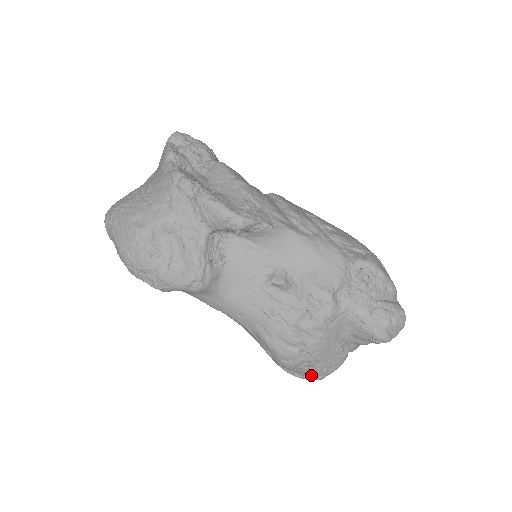
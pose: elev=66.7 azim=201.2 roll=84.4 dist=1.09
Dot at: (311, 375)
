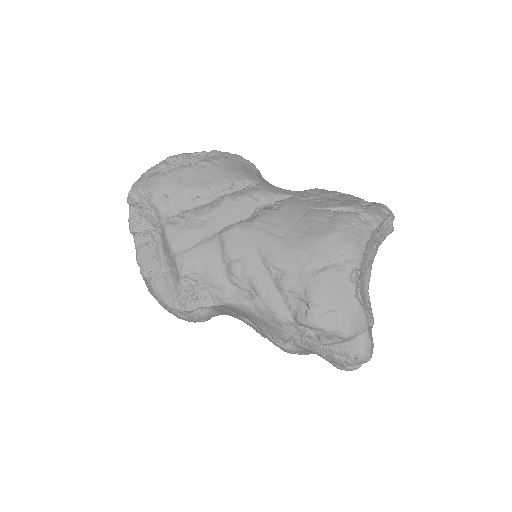
Dot at: occluded
